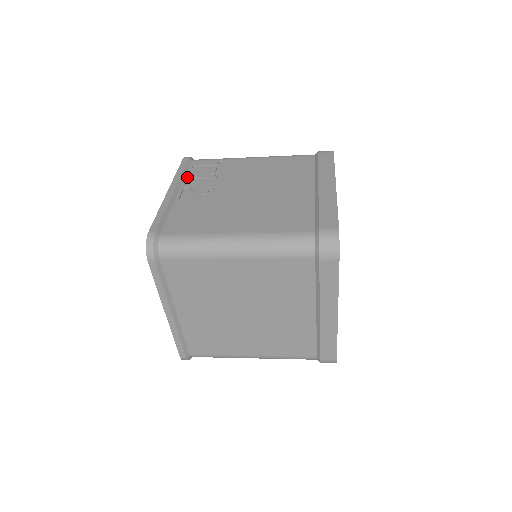
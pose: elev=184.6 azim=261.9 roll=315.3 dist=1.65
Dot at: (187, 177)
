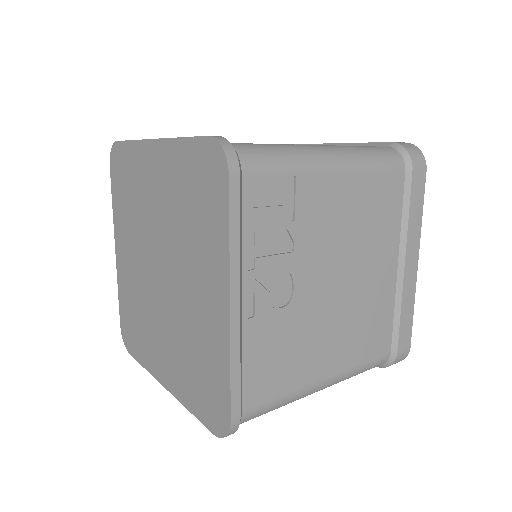
Dot at: (246, 243)
